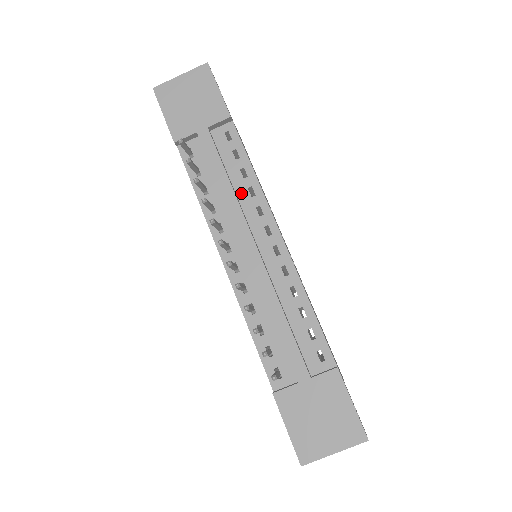
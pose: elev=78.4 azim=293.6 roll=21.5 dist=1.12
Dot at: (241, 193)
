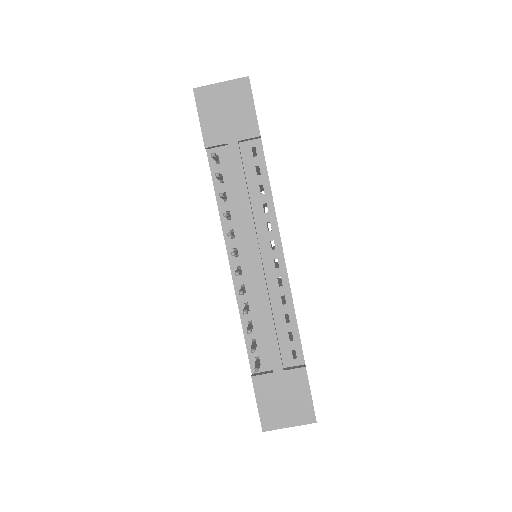
Dot at: (256, 207)
